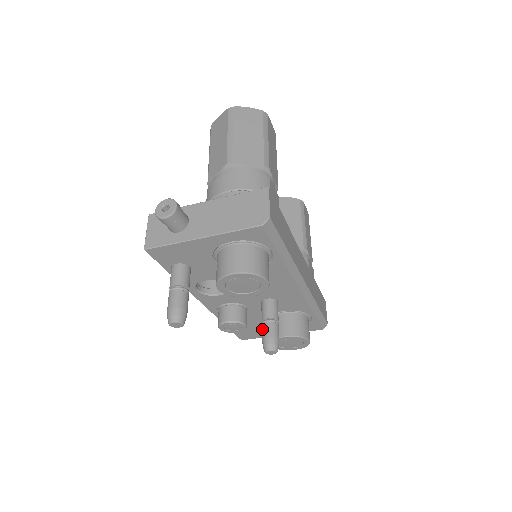
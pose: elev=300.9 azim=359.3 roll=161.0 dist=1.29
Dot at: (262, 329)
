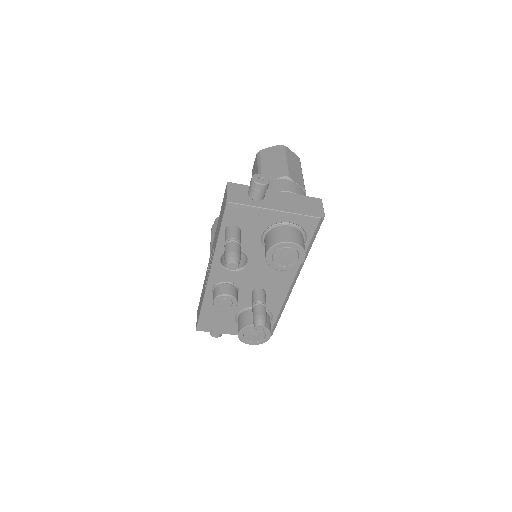
Dot at: (255, 308)
